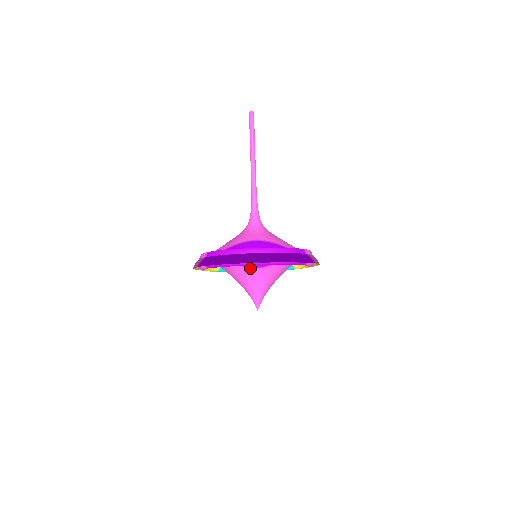
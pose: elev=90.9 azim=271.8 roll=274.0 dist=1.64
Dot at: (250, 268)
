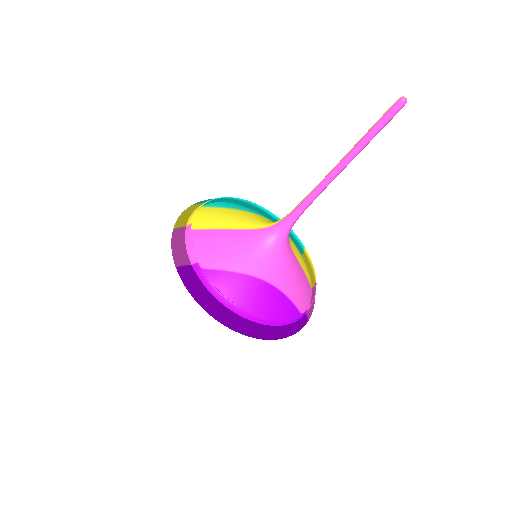
Dot at: occluded
